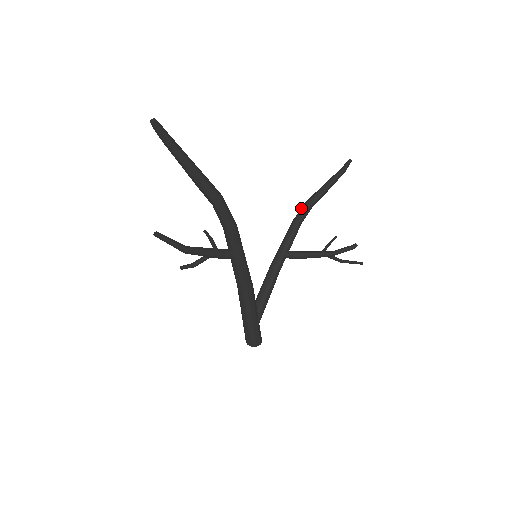
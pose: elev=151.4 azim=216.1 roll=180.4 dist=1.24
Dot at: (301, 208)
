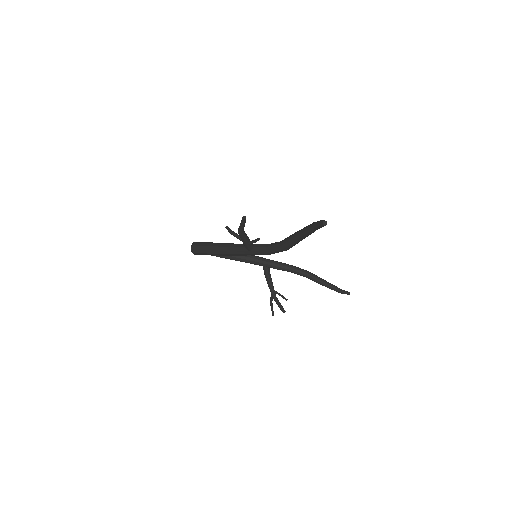
Dot at: (304, 270)
